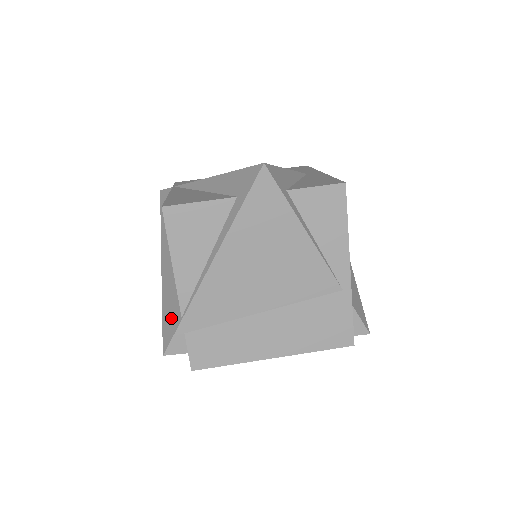
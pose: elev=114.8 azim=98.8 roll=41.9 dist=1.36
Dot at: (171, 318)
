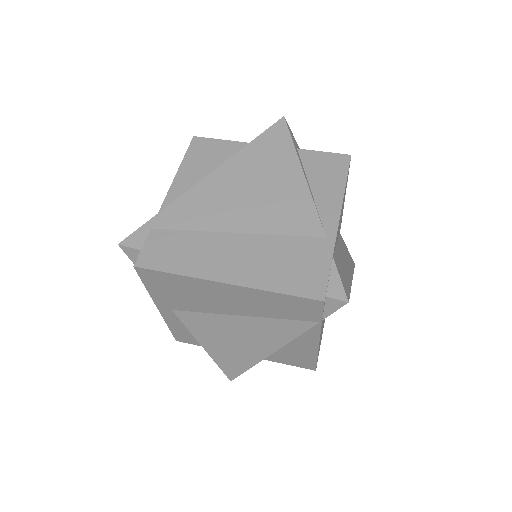
Dot at: occluded
